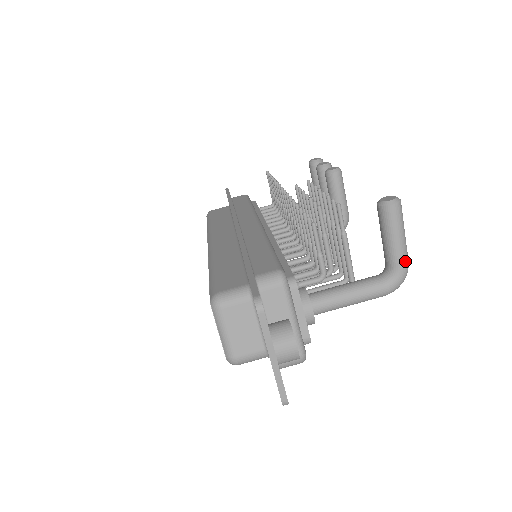
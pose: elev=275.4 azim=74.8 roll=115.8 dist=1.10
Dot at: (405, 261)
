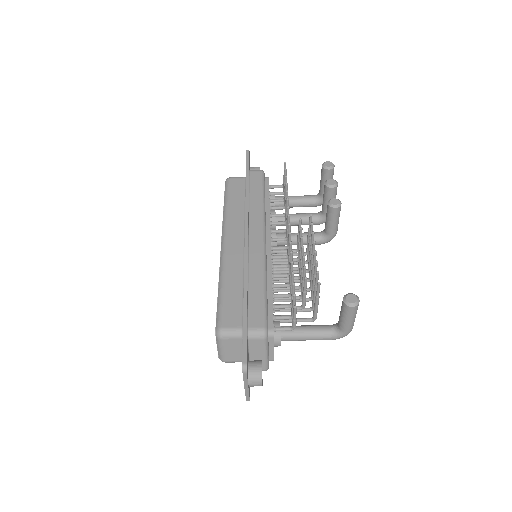
Dot at: (350, 329)
